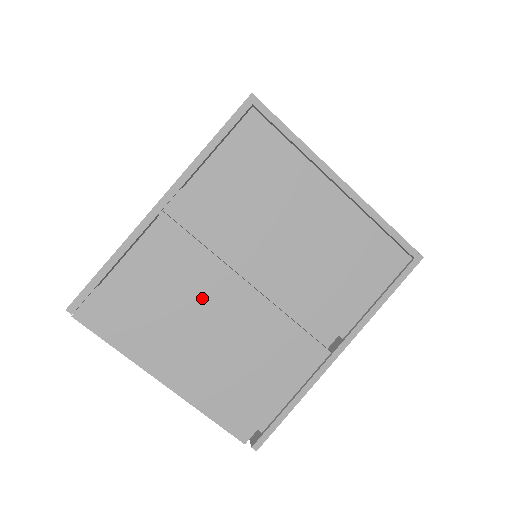
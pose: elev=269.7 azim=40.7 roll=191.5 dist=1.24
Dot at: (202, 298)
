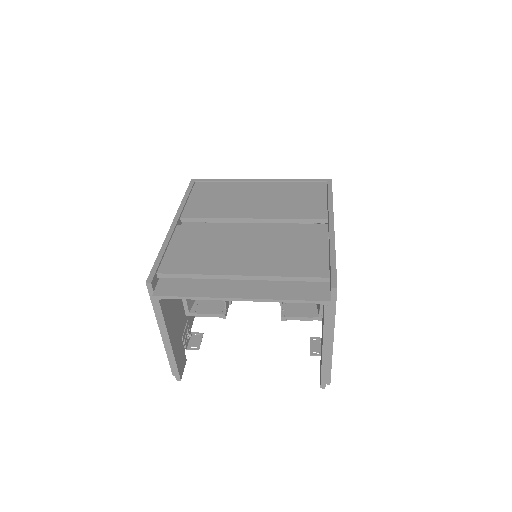
Dot at: (227, 242)
